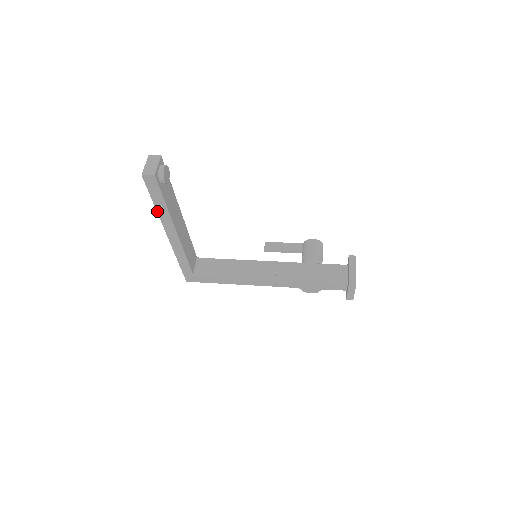
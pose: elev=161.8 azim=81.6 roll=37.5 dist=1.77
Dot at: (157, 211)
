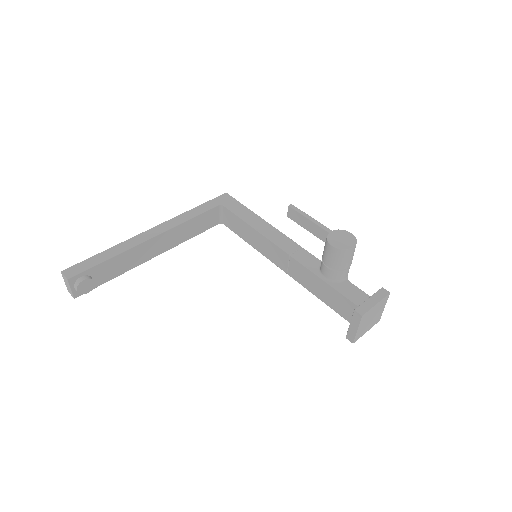
Dot at: occluded
